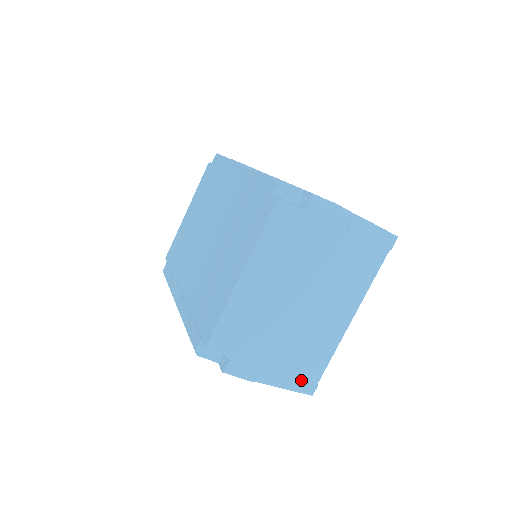
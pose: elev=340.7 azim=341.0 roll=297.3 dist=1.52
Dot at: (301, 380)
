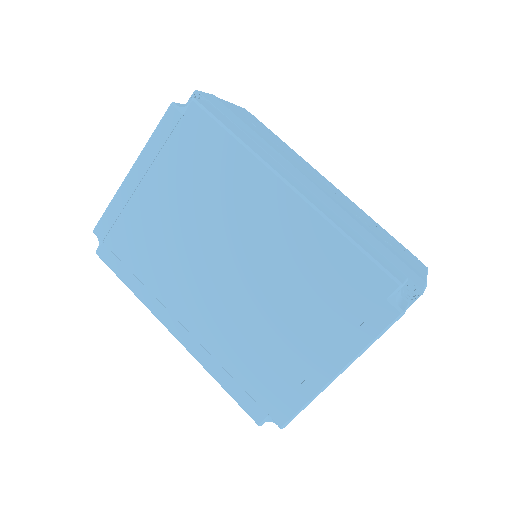
Dot at: occluded
